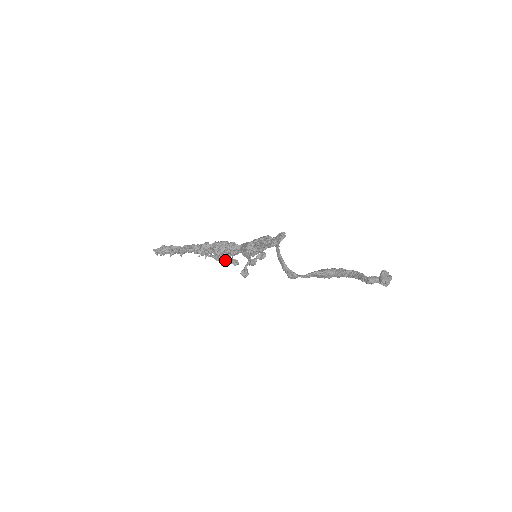
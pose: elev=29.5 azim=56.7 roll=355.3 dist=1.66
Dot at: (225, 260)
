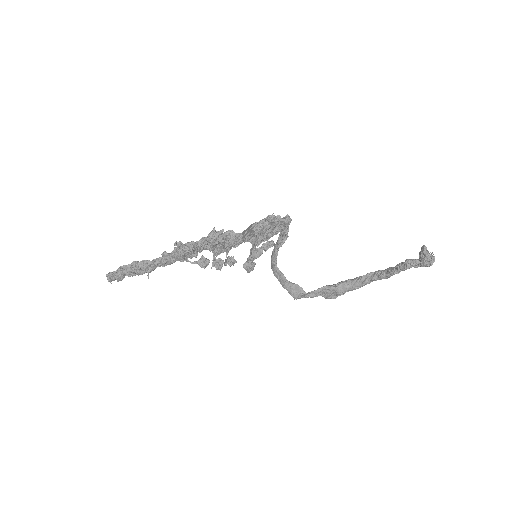
Dot at: (216, 261)
